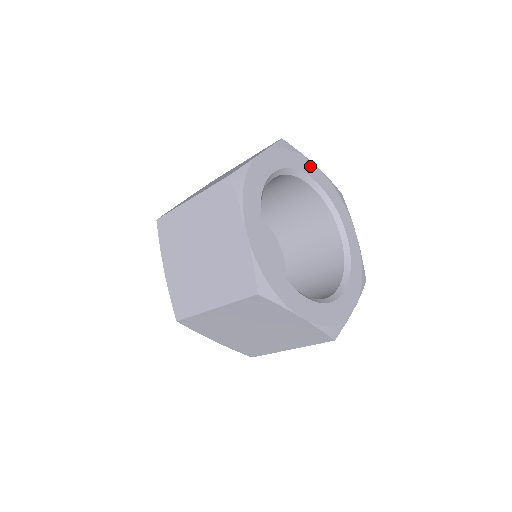
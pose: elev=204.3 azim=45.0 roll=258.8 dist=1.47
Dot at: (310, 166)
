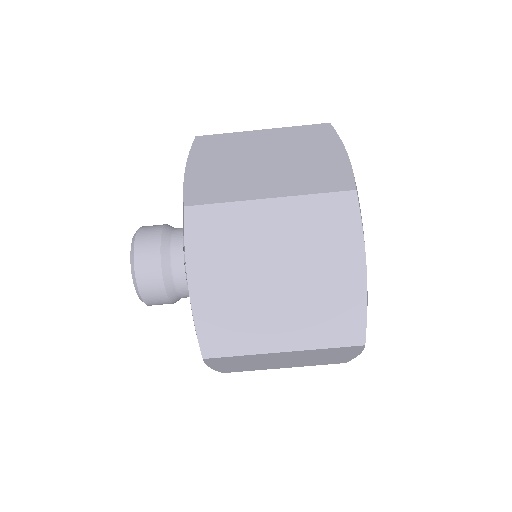
Dot at: occluded
